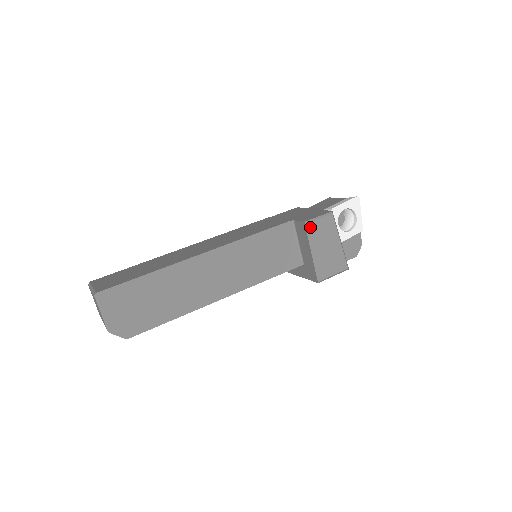
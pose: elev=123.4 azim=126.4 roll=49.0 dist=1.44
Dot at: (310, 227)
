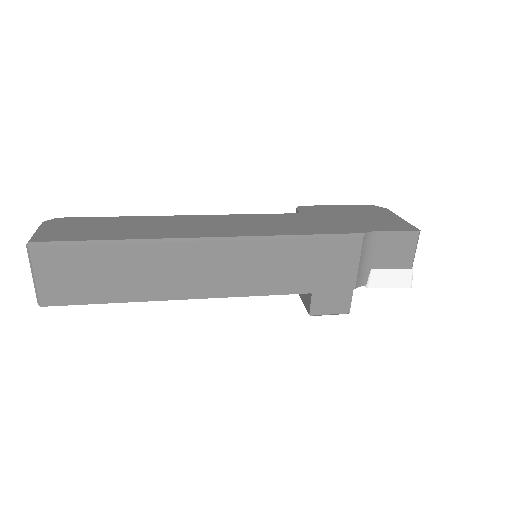
Dot at: occluded
